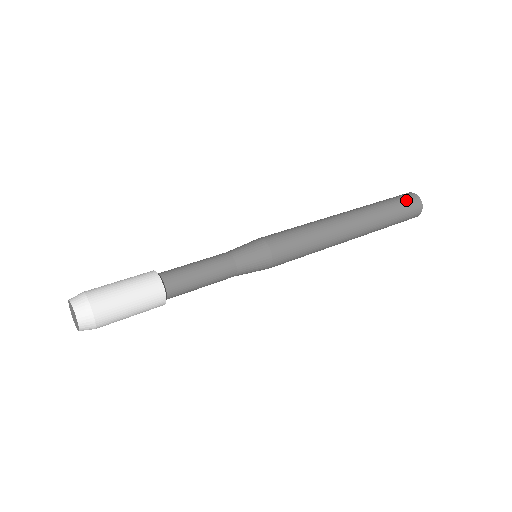
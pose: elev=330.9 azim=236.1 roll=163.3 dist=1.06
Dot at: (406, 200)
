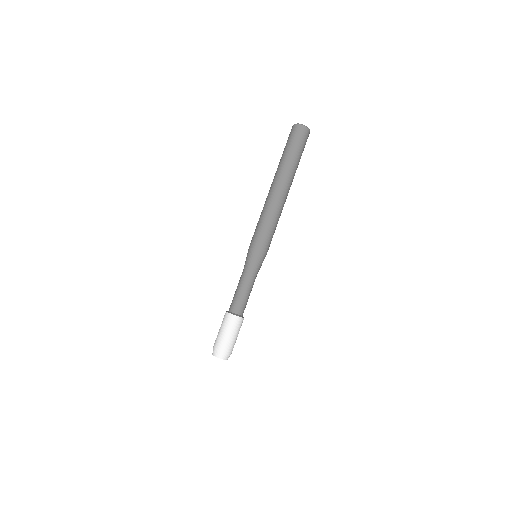
Dot at: (300, 138)
